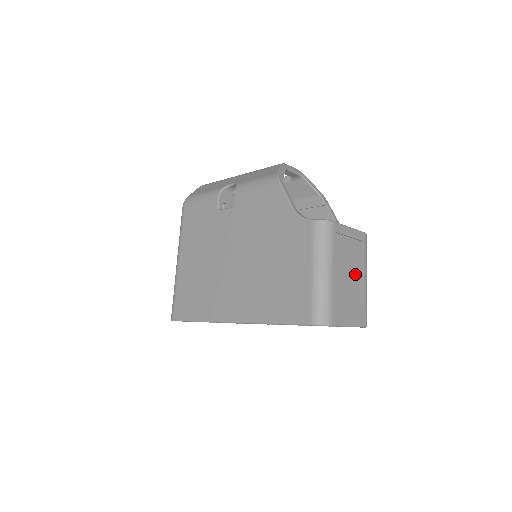
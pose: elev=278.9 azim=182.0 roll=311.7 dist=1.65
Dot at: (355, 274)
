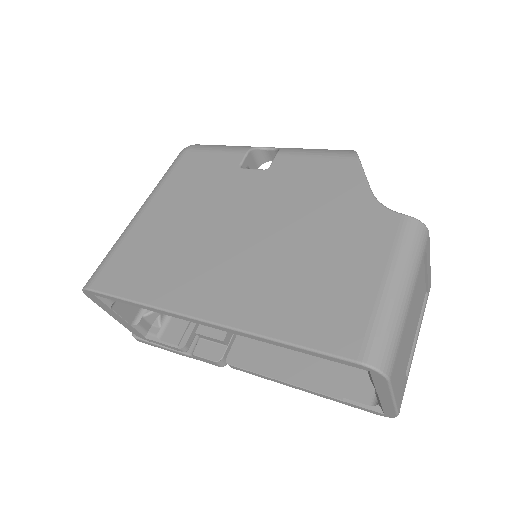
Dot at: (413, 328)
